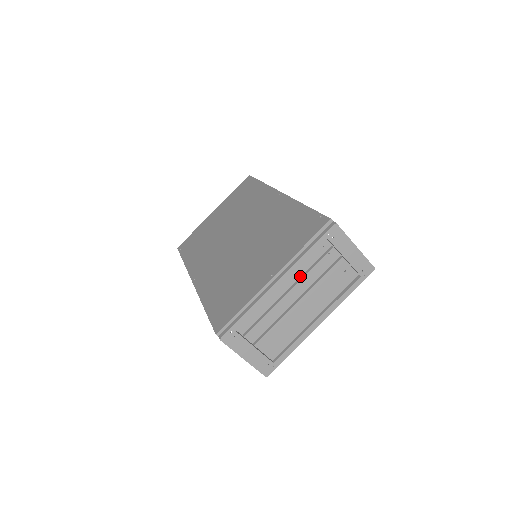
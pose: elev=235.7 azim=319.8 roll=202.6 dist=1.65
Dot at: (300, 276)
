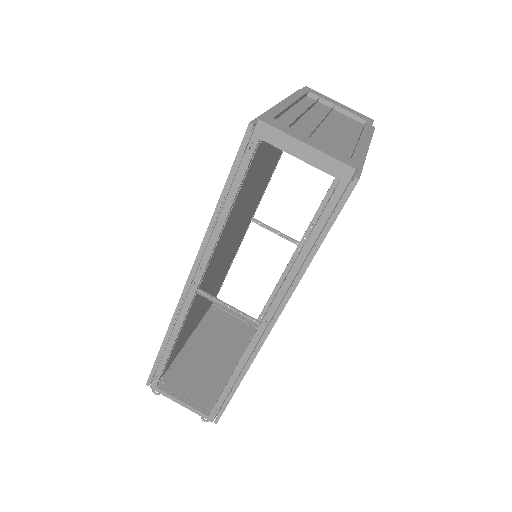
Dot at: occluded
